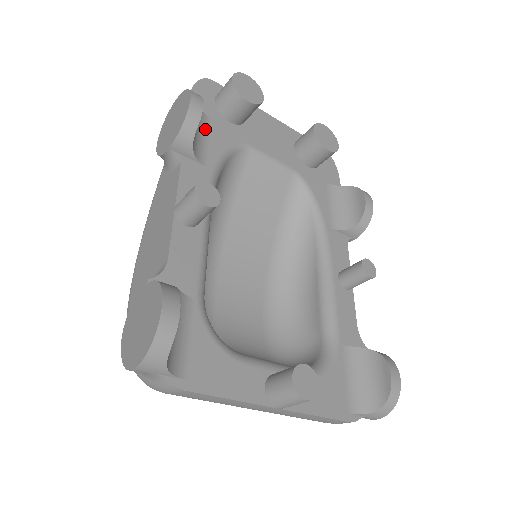
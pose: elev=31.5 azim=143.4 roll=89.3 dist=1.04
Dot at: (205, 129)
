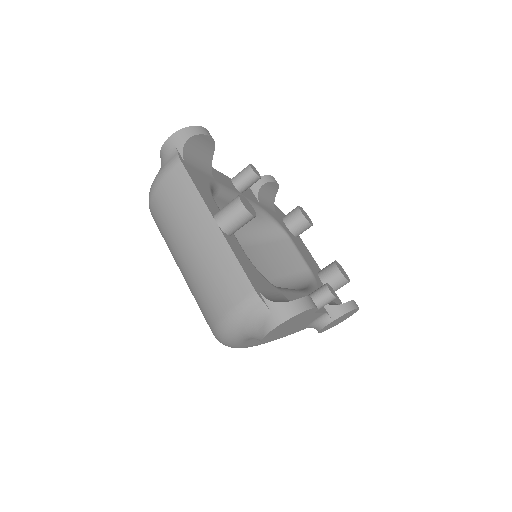
Dot at: (270, 207)
